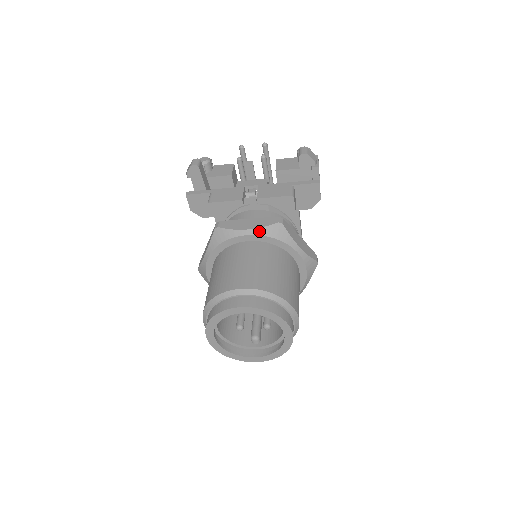
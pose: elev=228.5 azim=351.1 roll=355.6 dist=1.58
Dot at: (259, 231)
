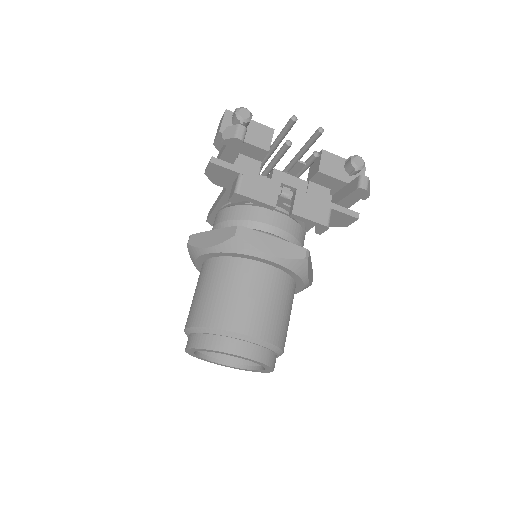
Dot at: (283, 261)
